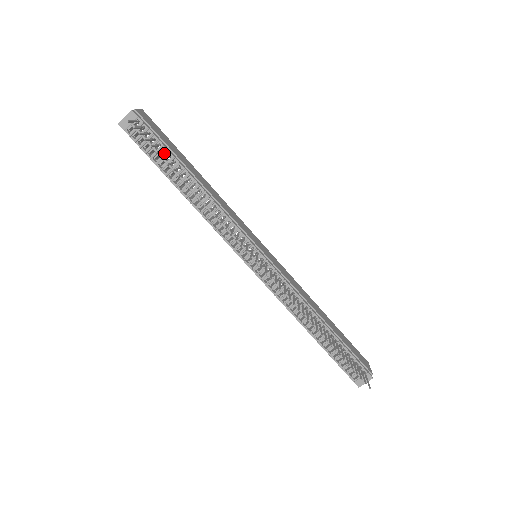
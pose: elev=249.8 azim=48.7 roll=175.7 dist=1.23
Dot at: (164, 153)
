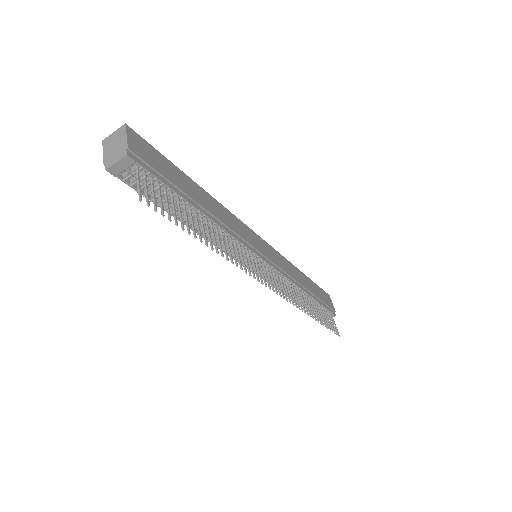
Dot at: (169, 194)
